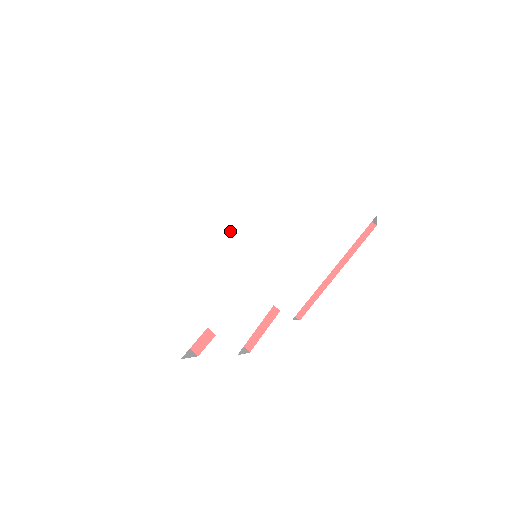
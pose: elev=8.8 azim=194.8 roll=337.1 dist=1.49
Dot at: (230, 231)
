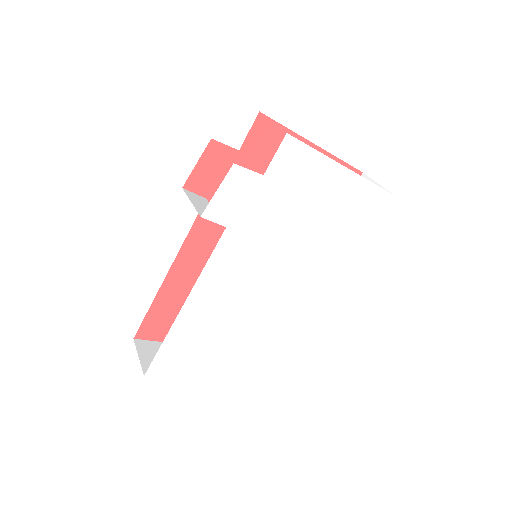
Dot at: (240, 259)
